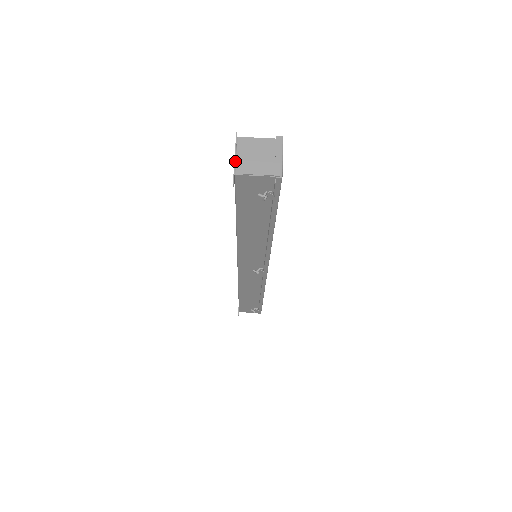
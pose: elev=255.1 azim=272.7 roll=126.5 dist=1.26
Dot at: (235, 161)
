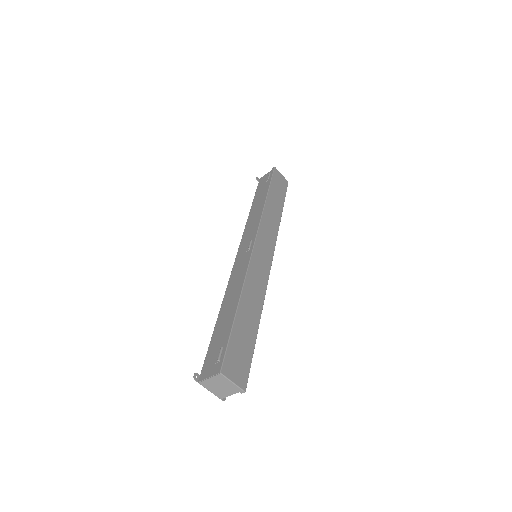
Dot at: occluded
